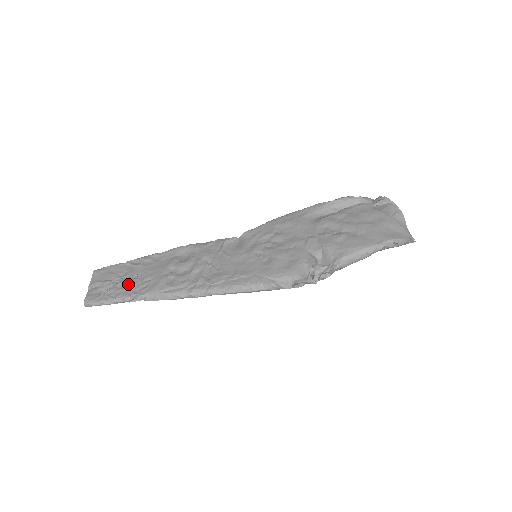
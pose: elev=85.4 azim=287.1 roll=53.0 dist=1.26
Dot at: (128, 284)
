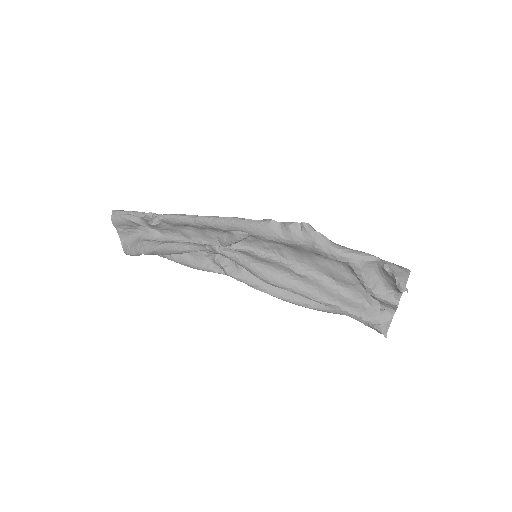
Dot at: occluded
